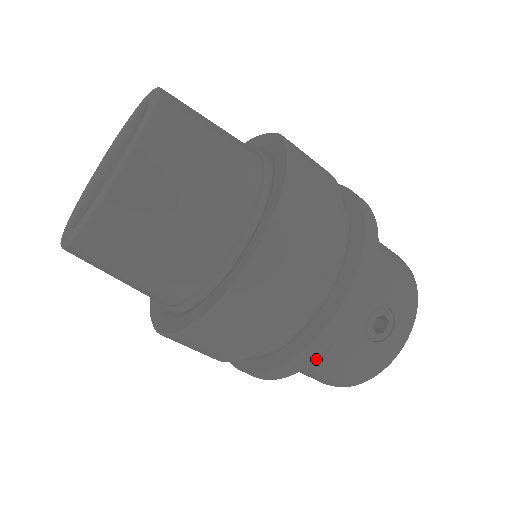
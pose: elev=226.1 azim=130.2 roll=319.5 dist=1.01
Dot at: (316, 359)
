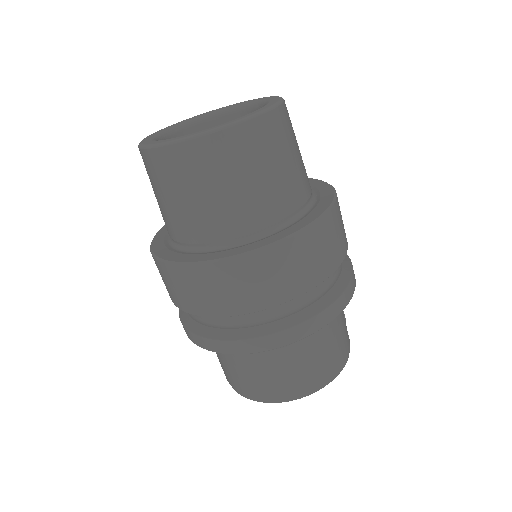
Dot at: (353, 293)
